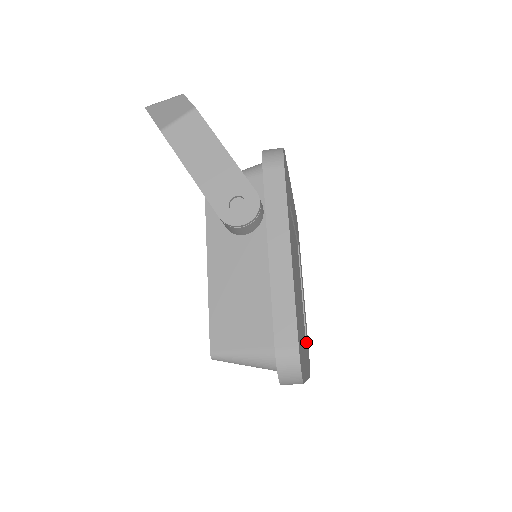
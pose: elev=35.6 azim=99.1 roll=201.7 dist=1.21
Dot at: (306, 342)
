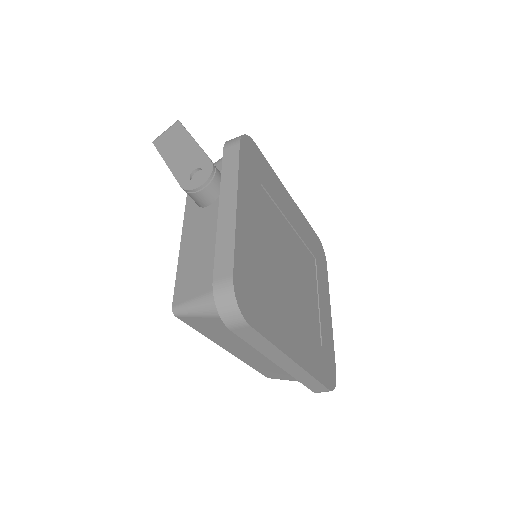
Dot at: (316, 344)
